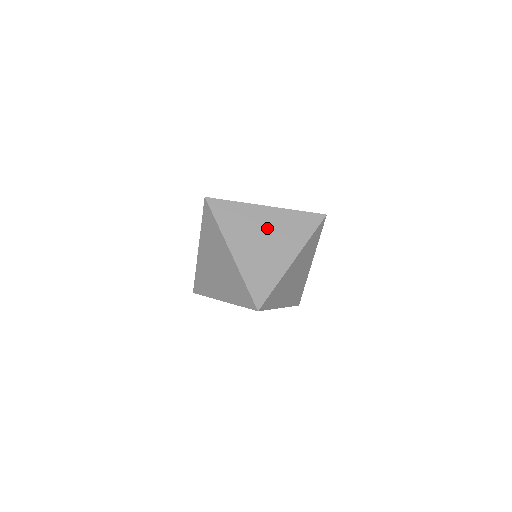
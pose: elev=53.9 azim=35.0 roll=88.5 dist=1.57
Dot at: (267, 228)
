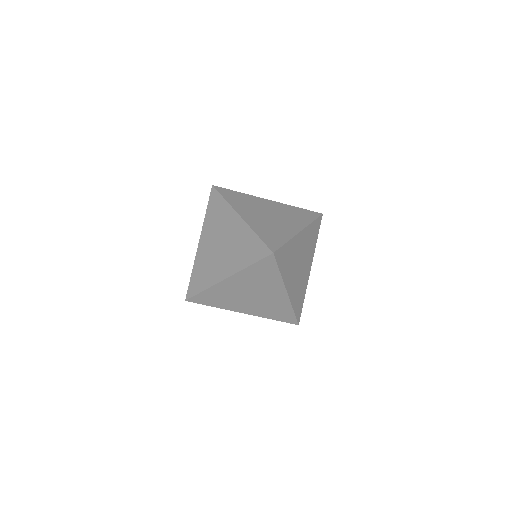
Dot at: (271, 210)
